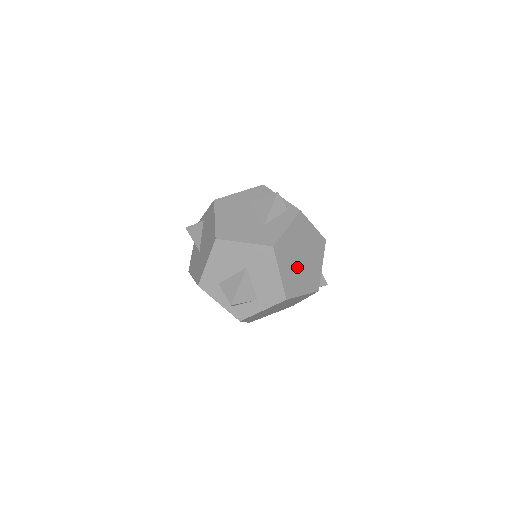
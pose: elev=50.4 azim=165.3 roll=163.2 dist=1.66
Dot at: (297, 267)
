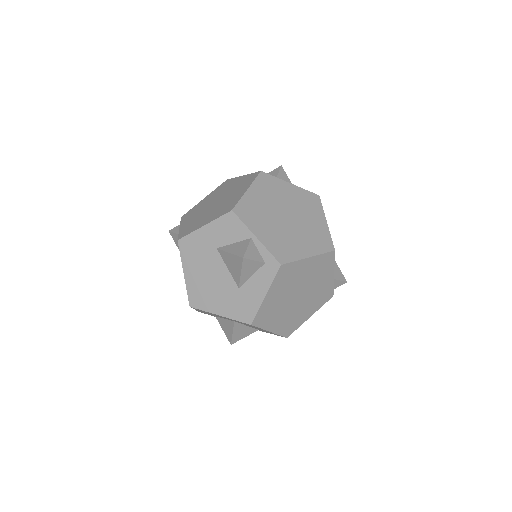
Dot at: (294, 308)
